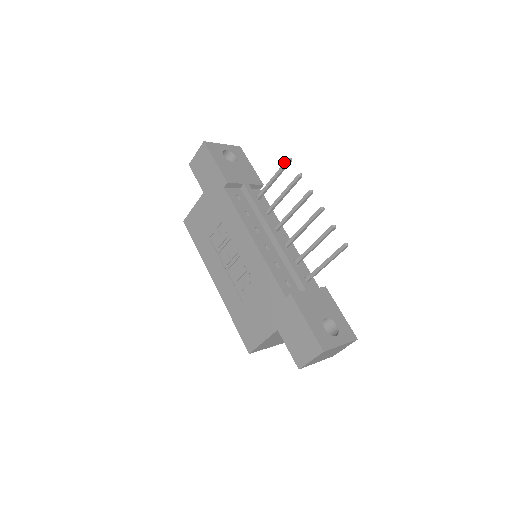
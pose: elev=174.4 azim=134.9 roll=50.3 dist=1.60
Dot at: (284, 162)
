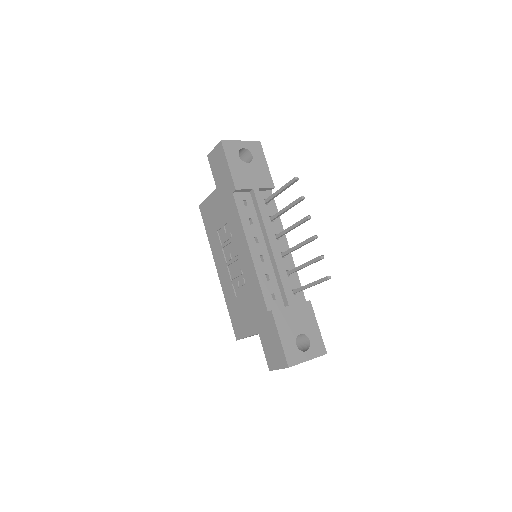
Dot at: occluded
